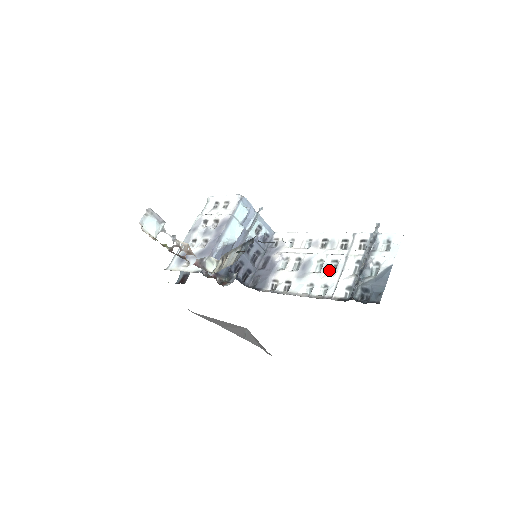
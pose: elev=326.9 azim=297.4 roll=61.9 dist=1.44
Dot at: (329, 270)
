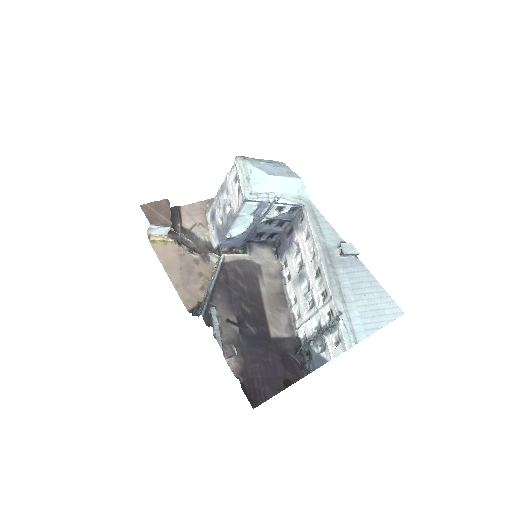
Dot at: (309, 302)
